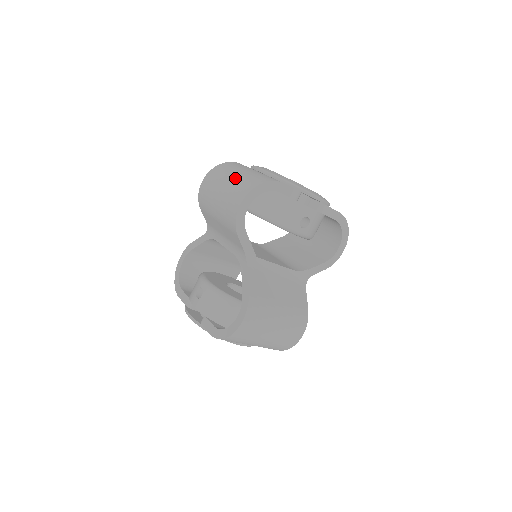
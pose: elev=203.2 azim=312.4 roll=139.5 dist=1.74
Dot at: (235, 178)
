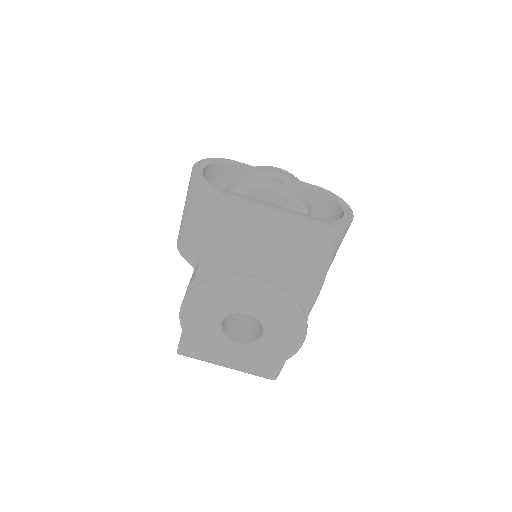
Dot at: occluded
